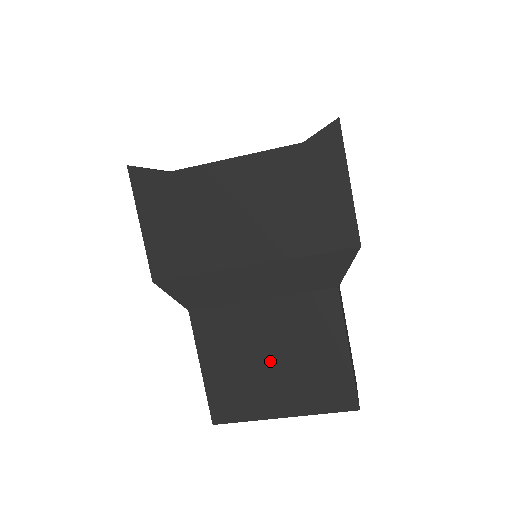
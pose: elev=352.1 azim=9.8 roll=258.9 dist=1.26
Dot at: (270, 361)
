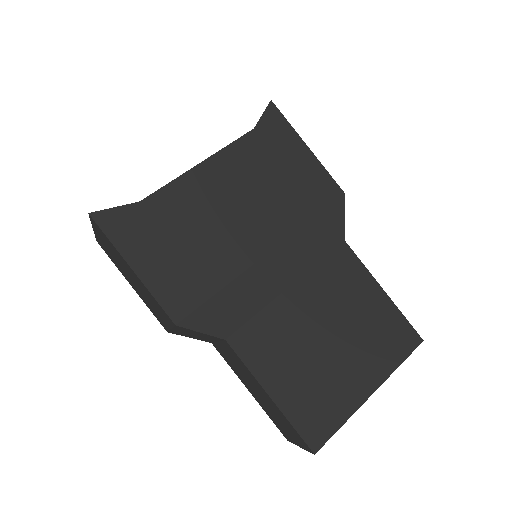
Dot at: (329, 343)
